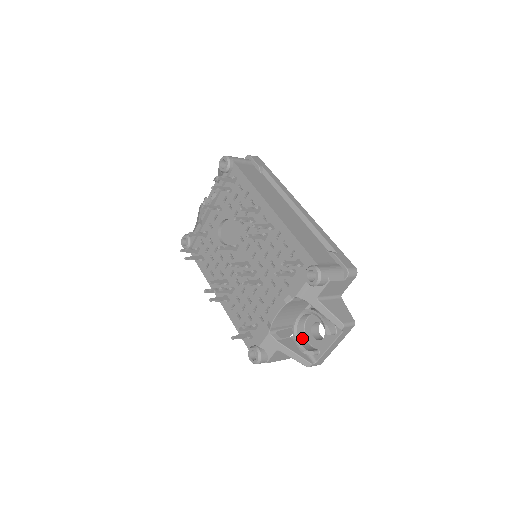
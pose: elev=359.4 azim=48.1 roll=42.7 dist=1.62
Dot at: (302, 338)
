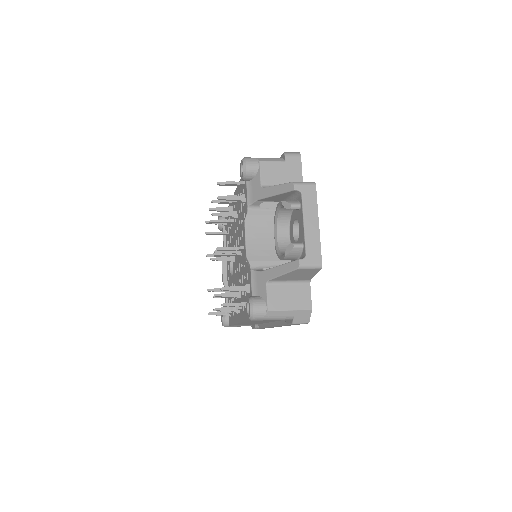
Dot at: occluded
